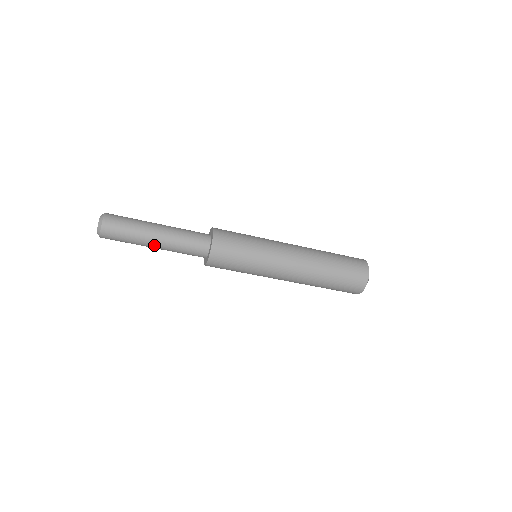
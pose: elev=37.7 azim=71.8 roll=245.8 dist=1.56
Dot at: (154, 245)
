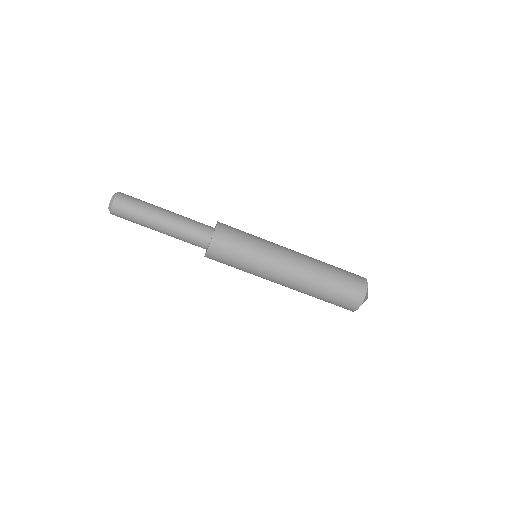
Dot at: (159, 229)
